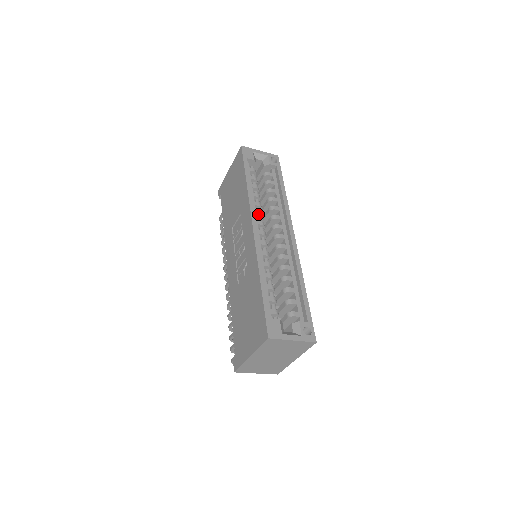
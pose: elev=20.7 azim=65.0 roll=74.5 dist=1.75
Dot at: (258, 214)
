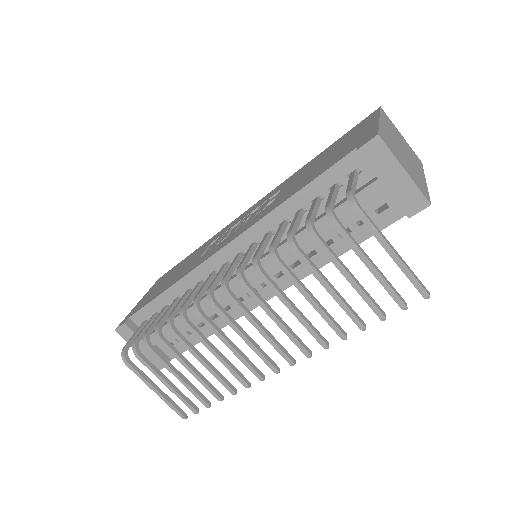
Dot at: occluded
